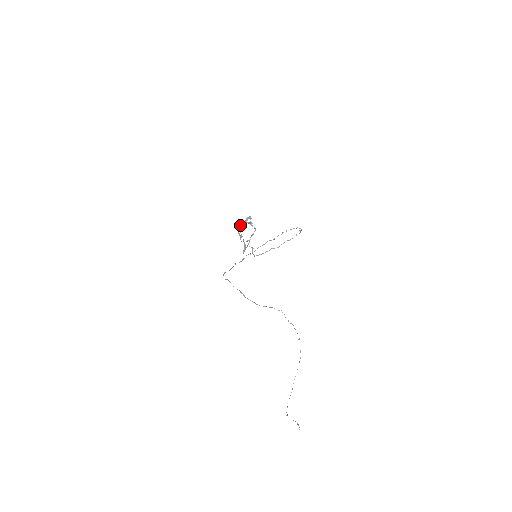
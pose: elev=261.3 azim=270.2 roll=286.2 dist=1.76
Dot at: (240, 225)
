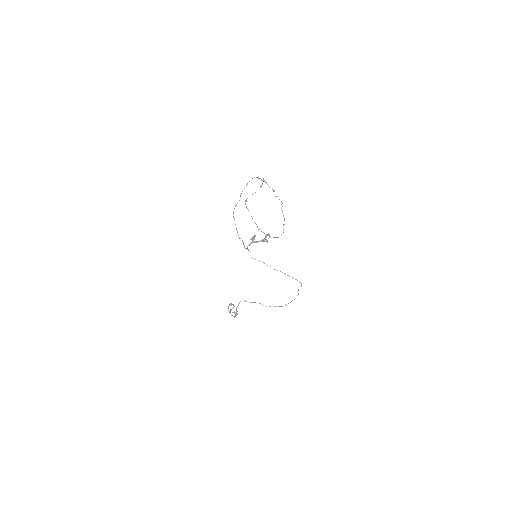
Dot at: occluded
